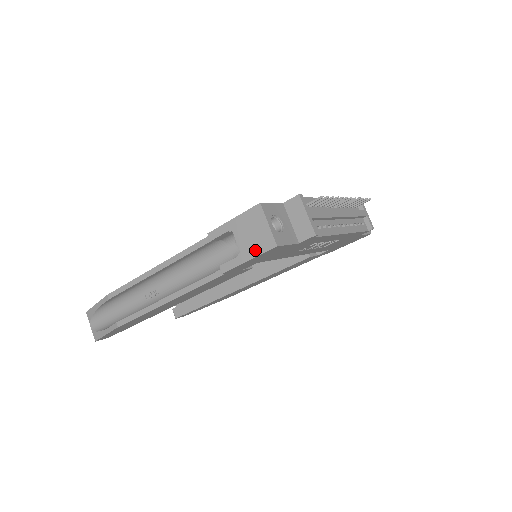
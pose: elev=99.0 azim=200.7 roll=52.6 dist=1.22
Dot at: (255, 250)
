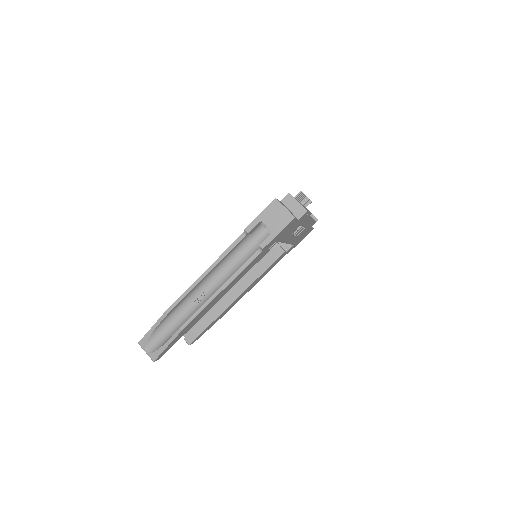
Dot at: (281, 226)
